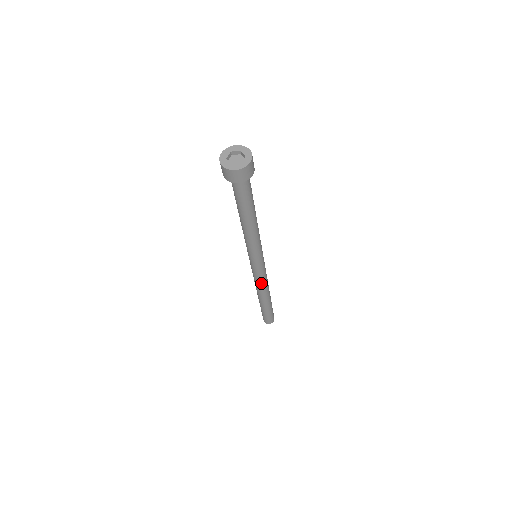
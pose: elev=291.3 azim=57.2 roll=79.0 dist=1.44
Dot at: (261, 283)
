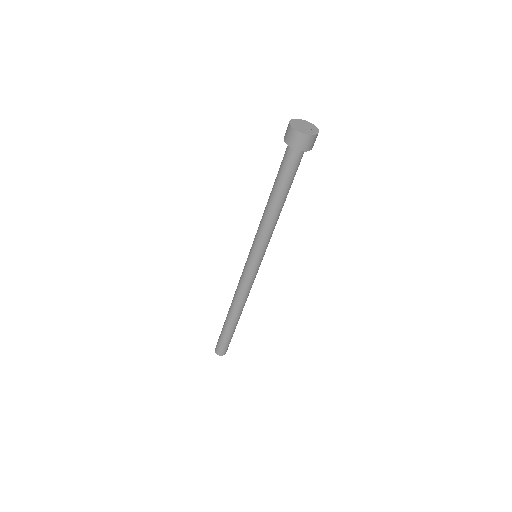
Dot at: (246, 292)
